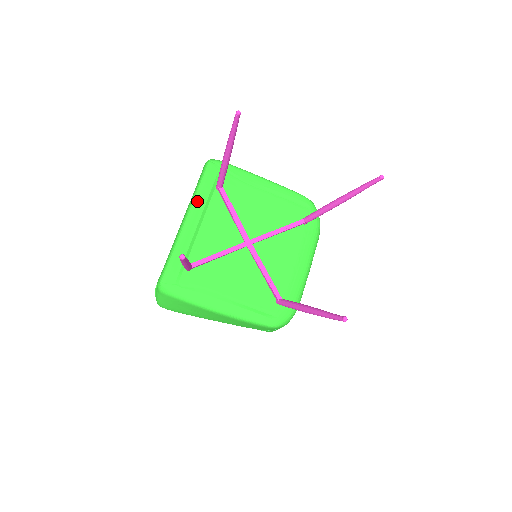
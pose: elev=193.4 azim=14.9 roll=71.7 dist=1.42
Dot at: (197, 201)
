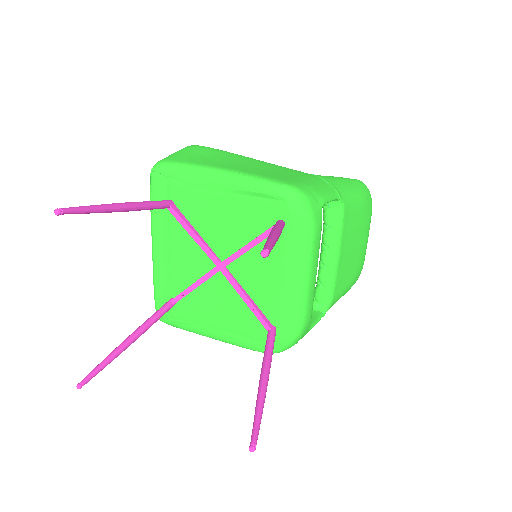
Dot at: (154, 229)
